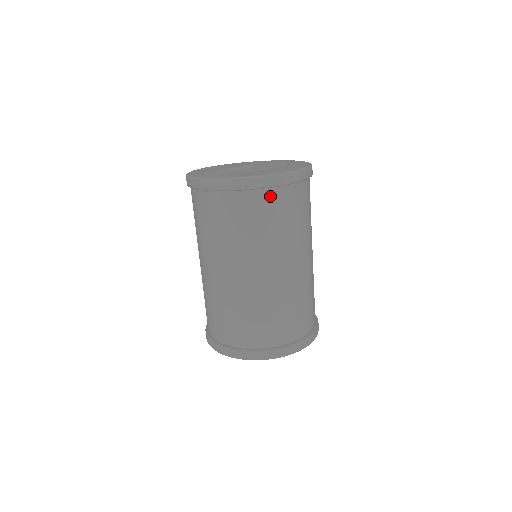
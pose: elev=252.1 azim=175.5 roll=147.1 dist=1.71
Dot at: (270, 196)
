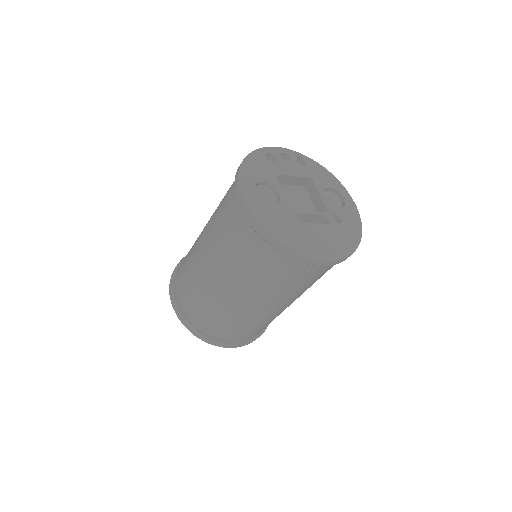
Dot at: (302, 267)
